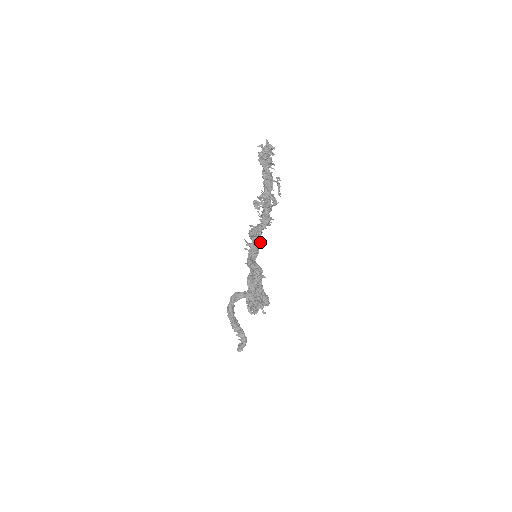
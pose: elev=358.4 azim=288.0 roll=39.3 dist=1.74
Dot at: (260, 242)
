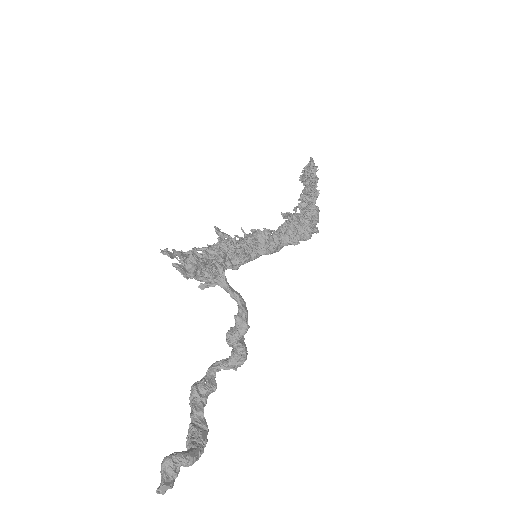
Dot at: (264, 233)
